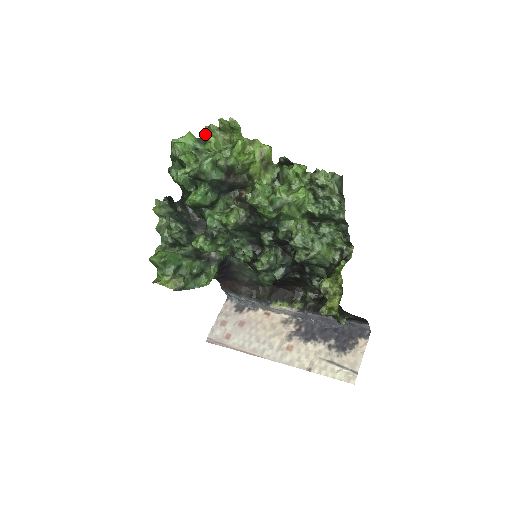
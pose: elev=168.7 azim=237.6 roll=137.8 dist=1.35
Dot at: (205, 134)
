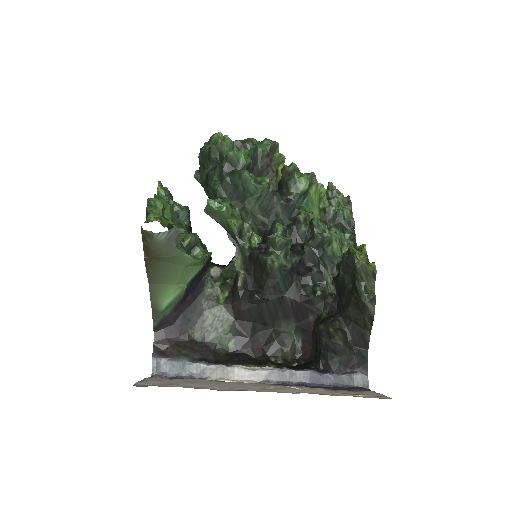
Dot at: occluded
